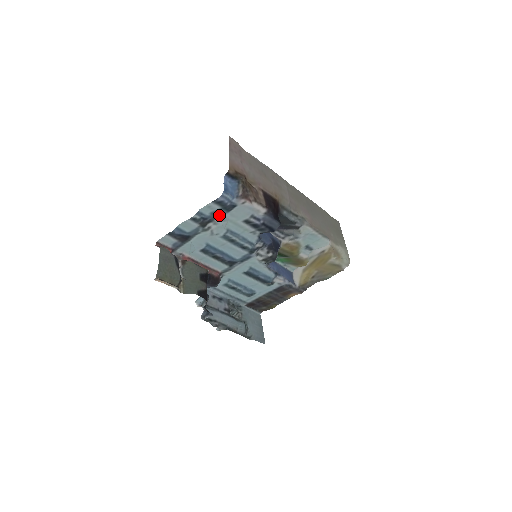
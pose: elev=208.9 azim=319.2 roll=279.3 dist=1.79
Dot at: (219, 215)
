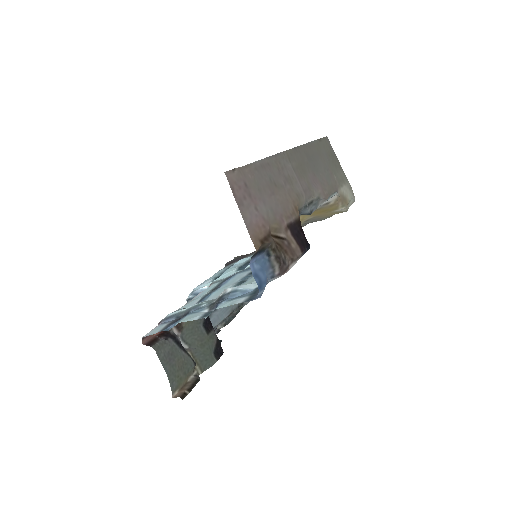
Dot at: (241, 296)
